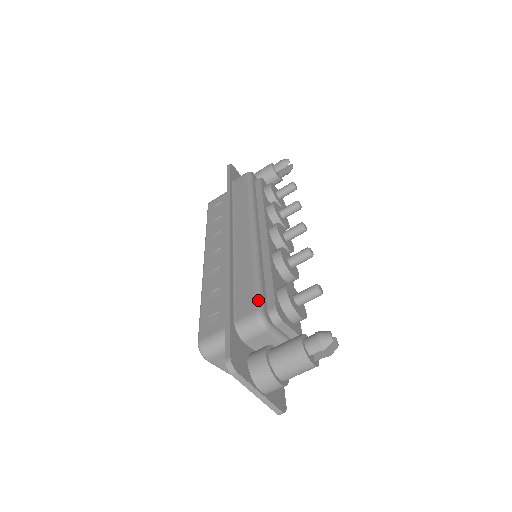
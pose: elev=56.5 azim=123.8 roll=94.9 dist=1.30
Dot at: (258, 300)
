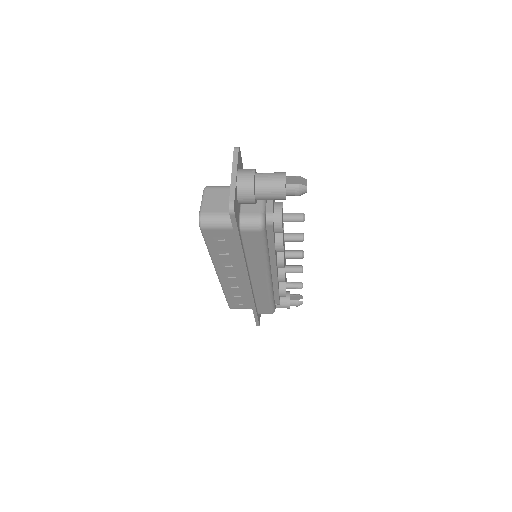
Dot at: (273, 310)
